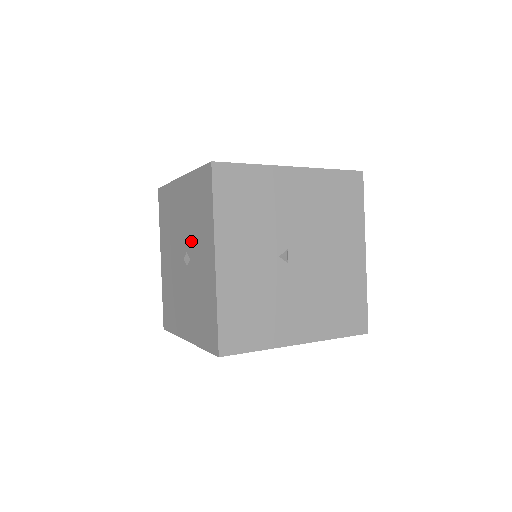
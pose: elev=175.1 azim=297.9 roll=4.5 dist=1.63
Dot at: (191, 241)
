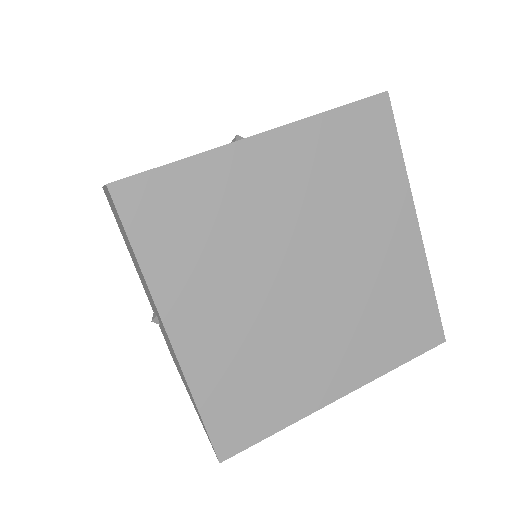
Dot at: occluded
